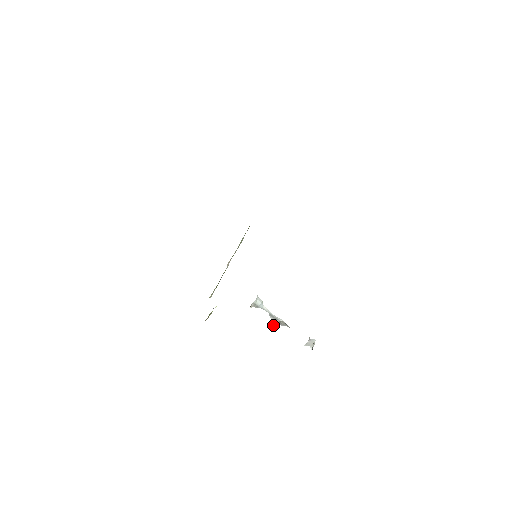
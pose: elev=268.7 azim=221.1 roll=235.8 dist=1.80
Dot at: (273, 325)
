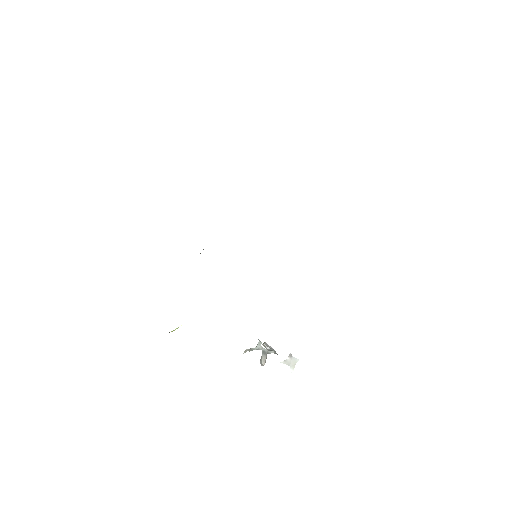
Dot at: (263, 364)
